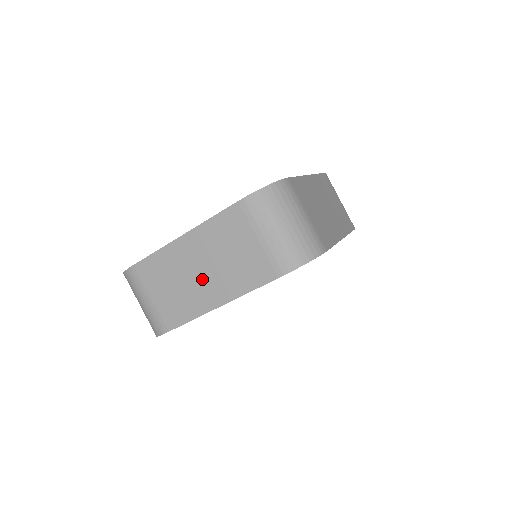
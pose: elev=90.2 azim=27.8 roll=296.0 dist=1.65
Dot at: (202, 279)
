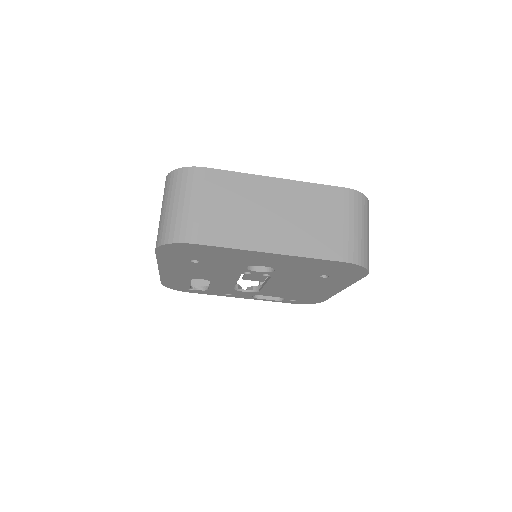
Dot at: occluded
